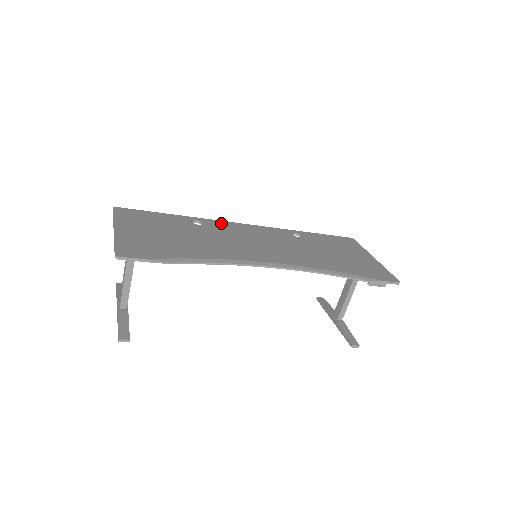
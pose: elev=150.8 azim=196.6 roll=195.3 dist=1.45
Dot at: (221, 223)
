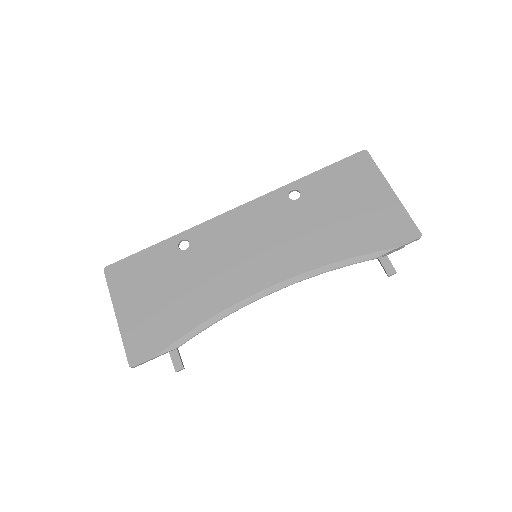
Dot at: (208, 227)
